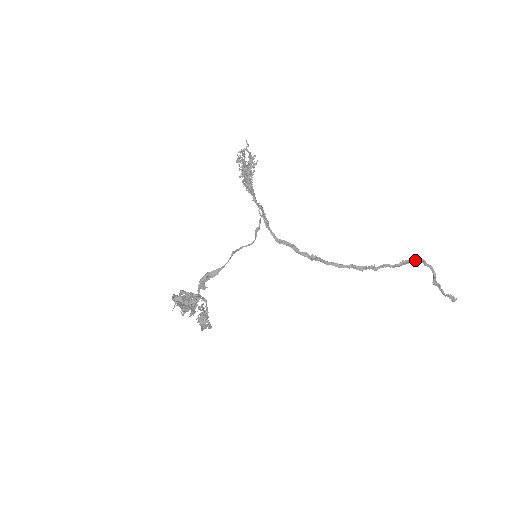
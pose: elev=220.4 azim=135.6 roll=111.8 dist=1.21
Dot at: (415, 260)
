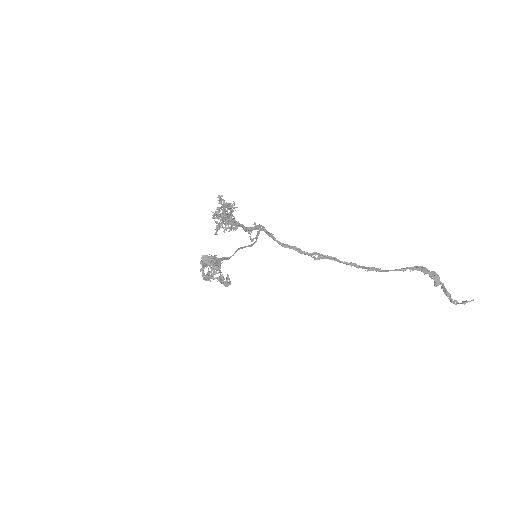
Dot at: (429, 273)
